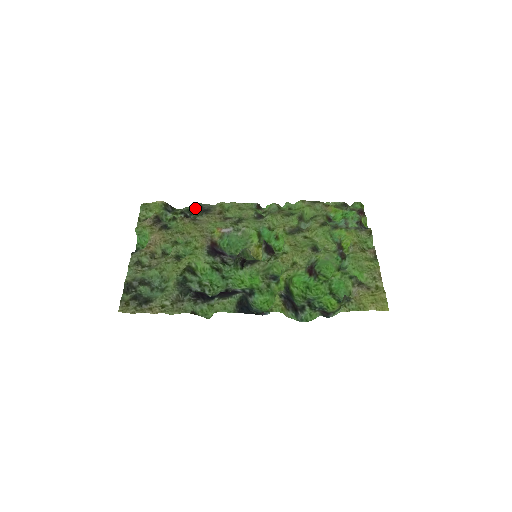
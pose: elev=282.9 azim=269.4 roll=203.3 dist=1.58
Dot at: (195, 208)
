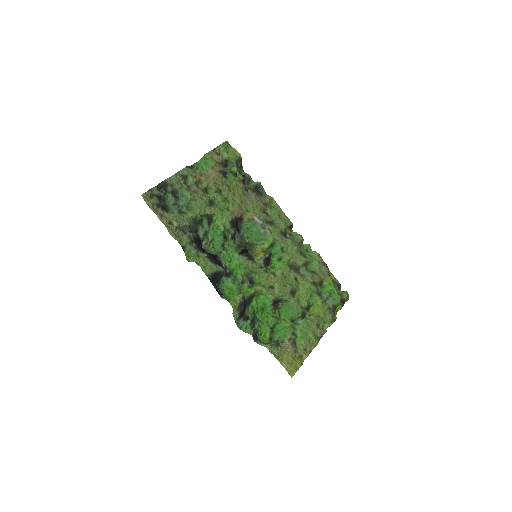
Dot at: (254, 182)
